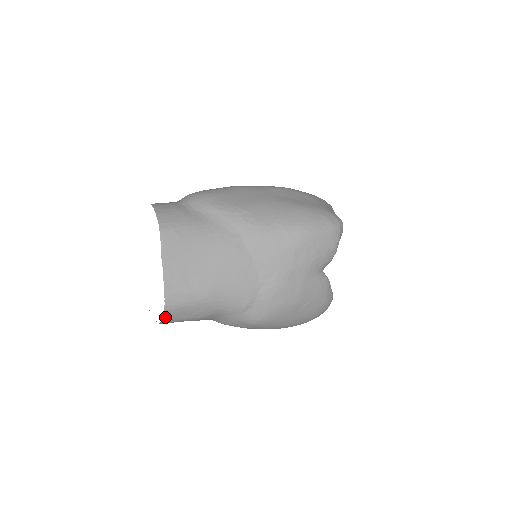
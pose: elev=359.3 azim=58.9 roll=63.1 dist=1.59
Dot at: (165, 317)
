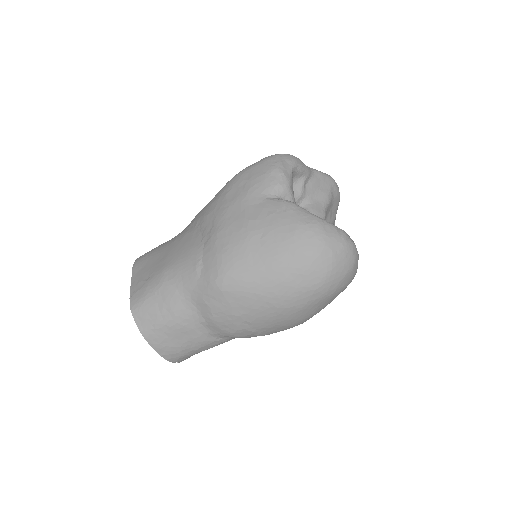
Dot at: (138, 323)
